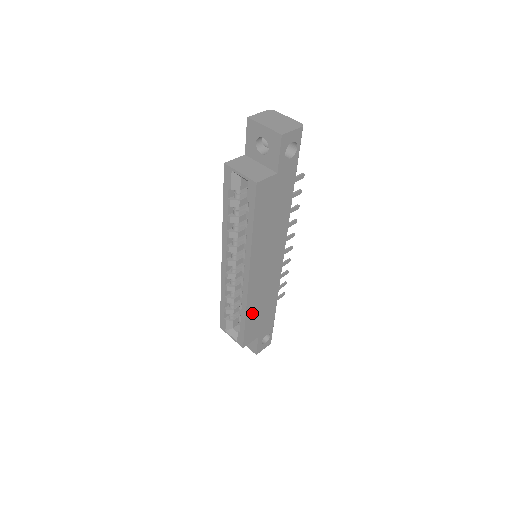
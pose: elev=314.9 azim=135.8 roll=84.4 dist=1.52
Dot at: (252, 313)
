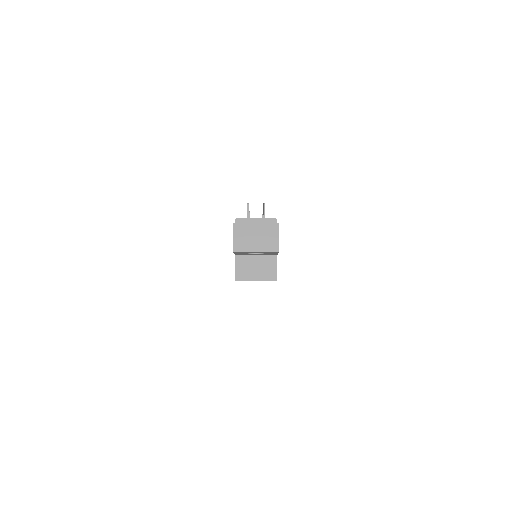
Dot at: occluded
